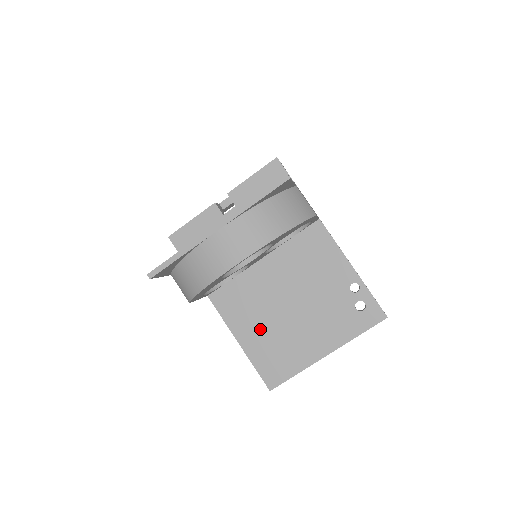
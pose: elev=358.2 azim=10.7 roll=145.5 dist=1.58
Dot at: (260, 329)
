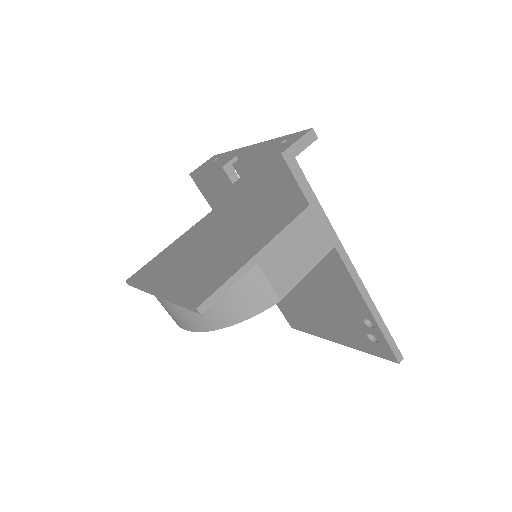
Dot at: occluded
